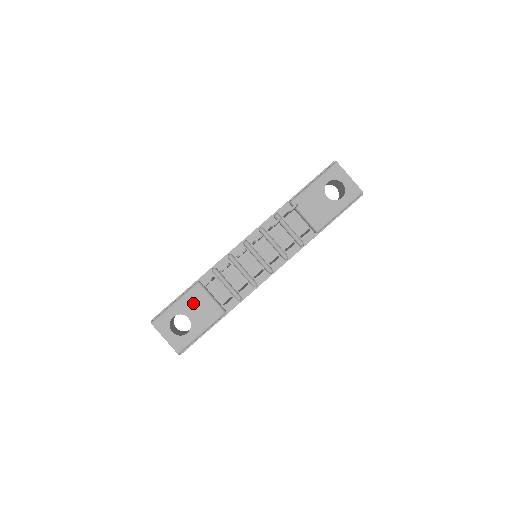
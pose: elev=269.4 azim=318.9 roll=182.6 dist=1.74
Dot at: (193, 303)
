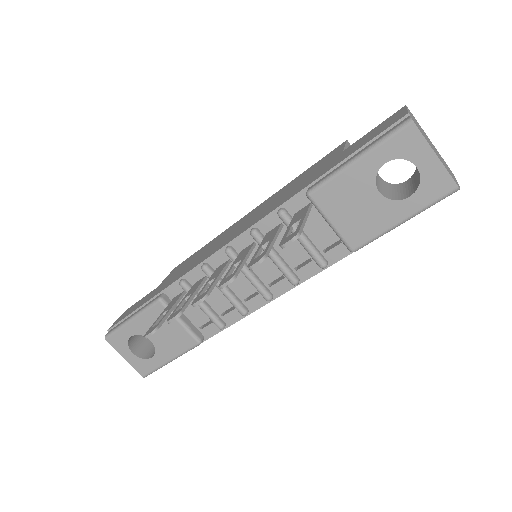
Dot at: occluded
